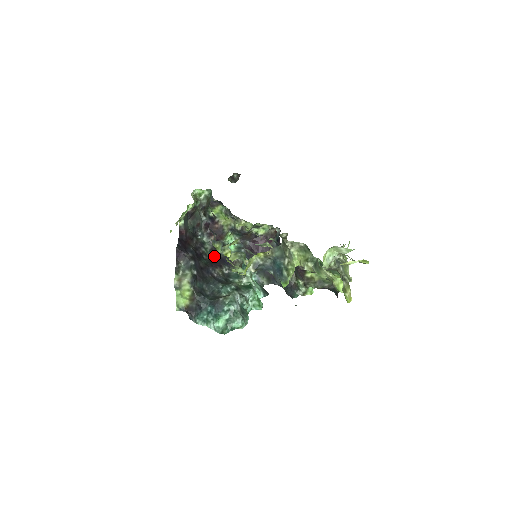
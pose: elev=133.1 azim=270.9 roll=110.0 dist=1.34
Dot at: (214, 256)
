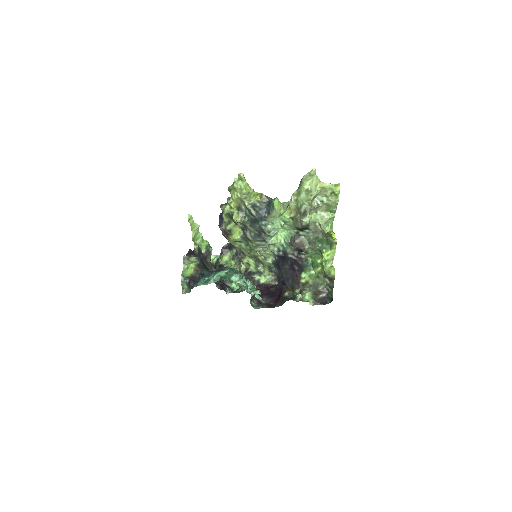
Dot at: (220, 288)
